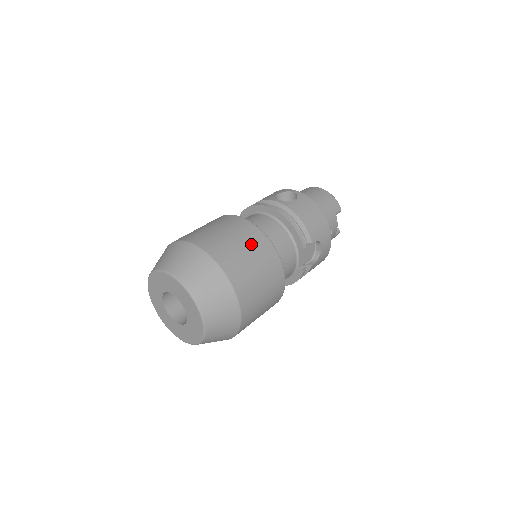
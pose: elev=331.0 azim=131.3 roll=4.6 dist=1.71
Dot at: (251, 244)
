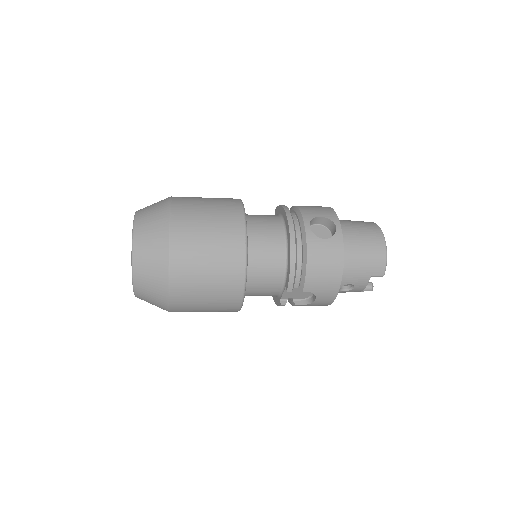
Dot at: (221, 258)
